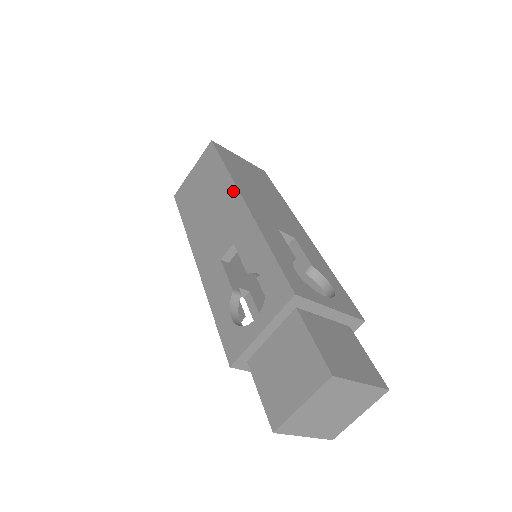
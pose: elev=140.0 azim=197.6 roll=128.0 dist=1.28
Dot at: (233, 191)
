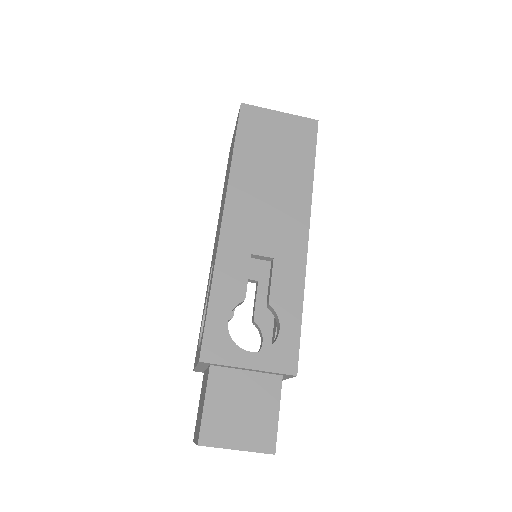
Dot at: (225, 197)
